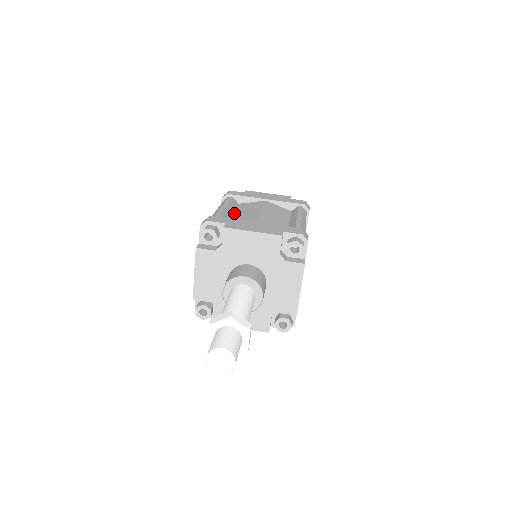
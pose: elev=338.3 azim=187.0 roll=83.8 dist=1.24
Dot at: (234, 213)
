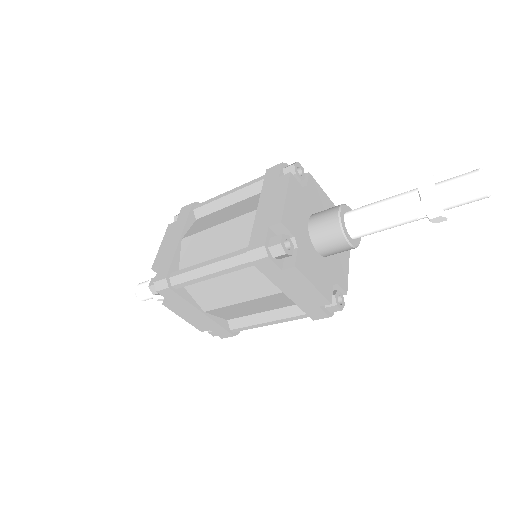
Dot at: occluded
